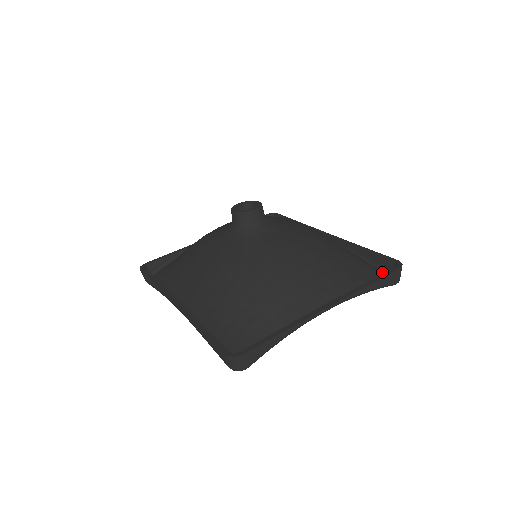
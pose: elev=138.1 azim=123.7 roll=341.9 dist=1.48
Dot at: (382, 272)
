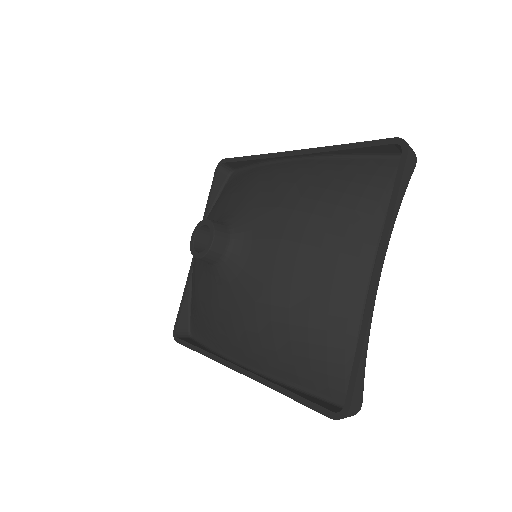
Dot at: (388, 159)
